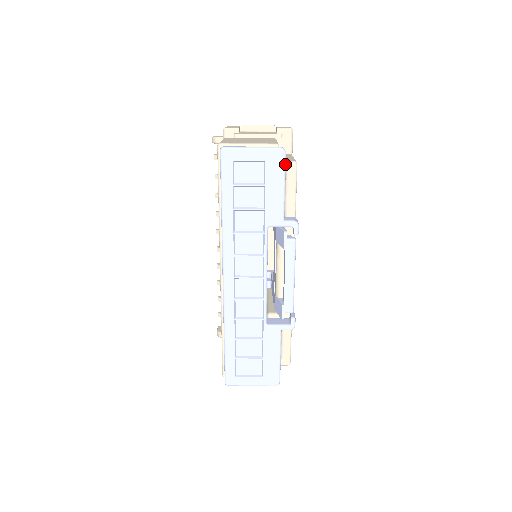
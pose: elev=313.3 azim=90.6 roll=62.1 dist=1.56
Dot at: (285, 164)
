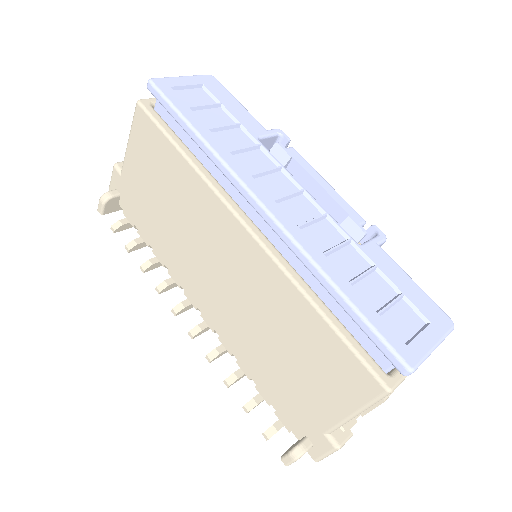
Dot at: (223, 86)
